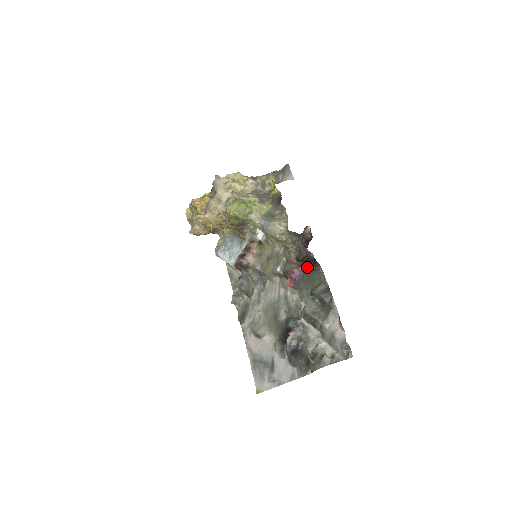
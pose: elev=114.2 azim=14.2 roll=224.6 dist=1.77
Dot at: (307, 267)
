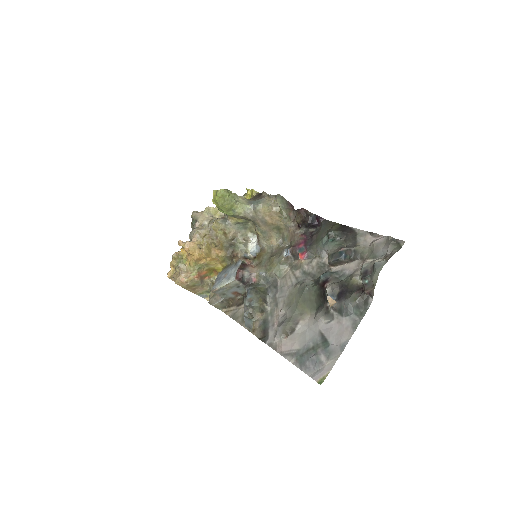
Dot at: (312, 234)
